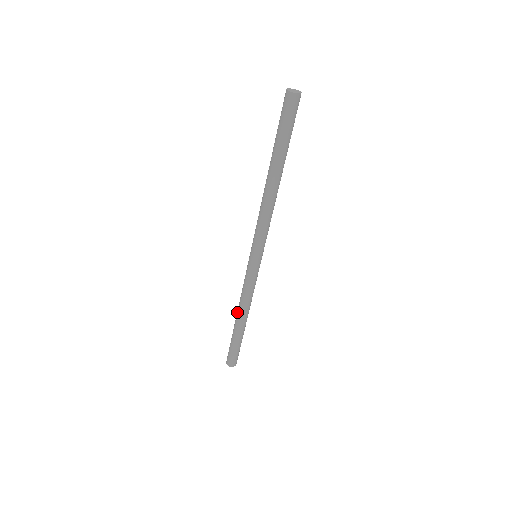
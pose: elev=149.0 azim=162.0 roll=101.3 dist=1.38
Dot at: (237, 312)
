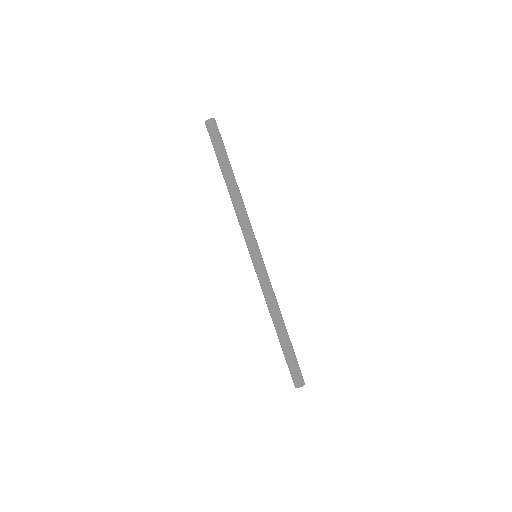
Dot at: occluded
